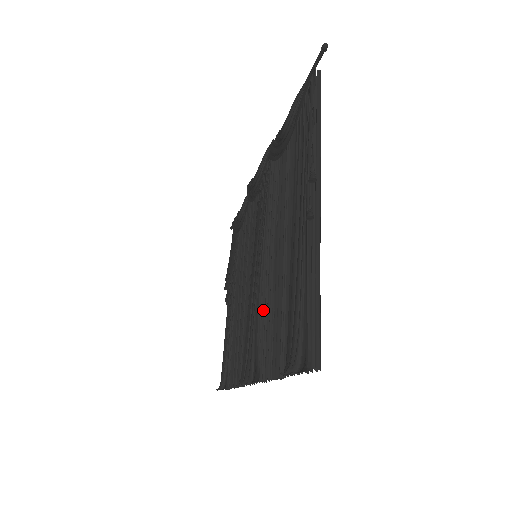
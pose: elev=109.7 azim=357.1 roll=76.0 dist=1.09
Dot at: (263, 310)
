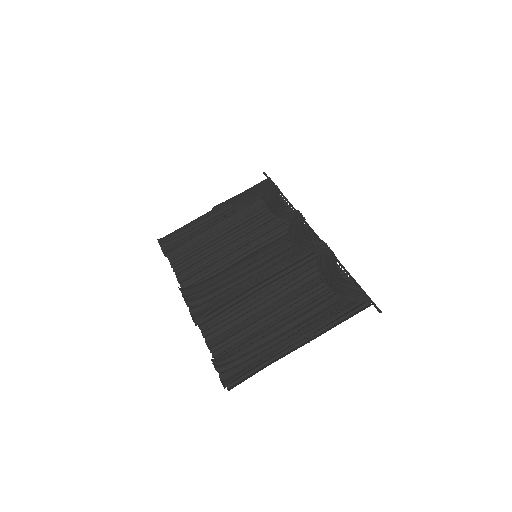
Dot at: occluded
